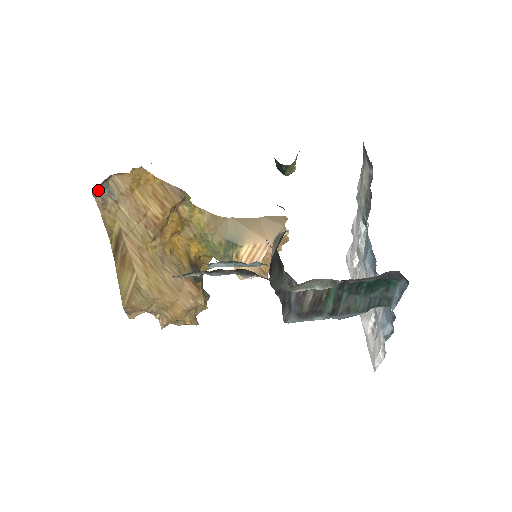
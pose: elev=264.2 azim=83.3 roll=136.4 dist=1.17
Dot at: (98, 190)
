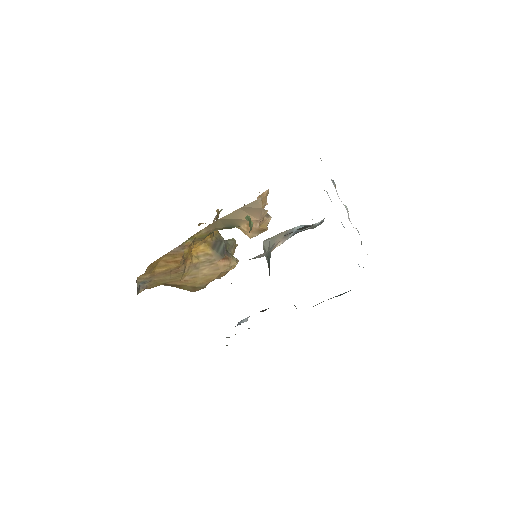
Dot at: (138, 290)
